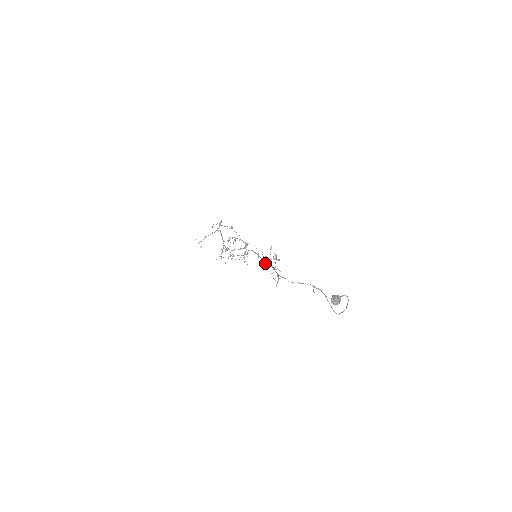
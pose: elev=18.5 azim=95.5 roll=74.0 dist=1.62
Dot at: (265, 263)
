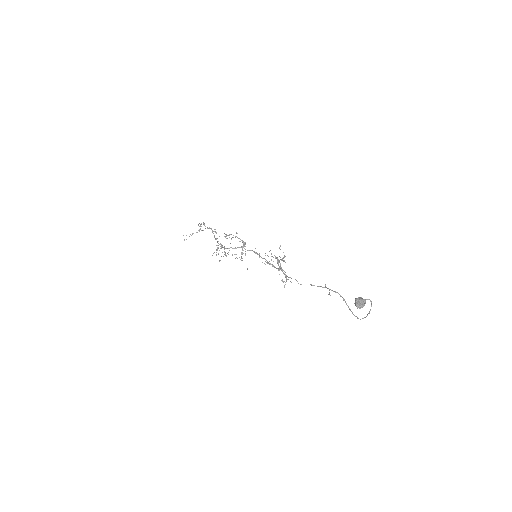
Dot at: (268, 263)
